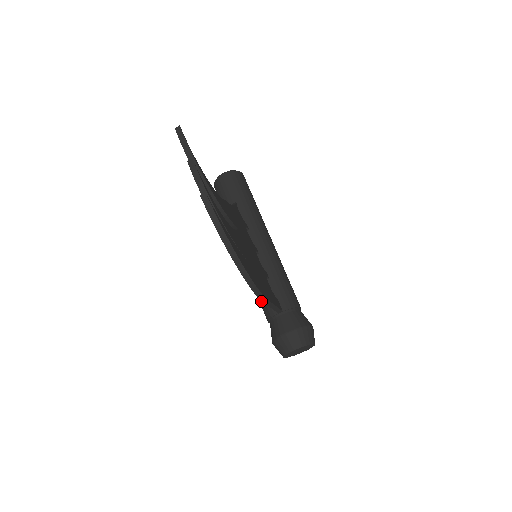
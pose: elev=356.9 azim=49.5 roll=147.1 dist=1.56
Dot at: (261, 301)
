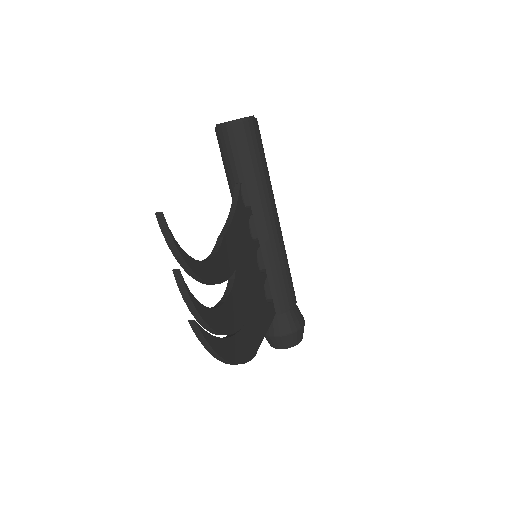
Dot at: occluded
